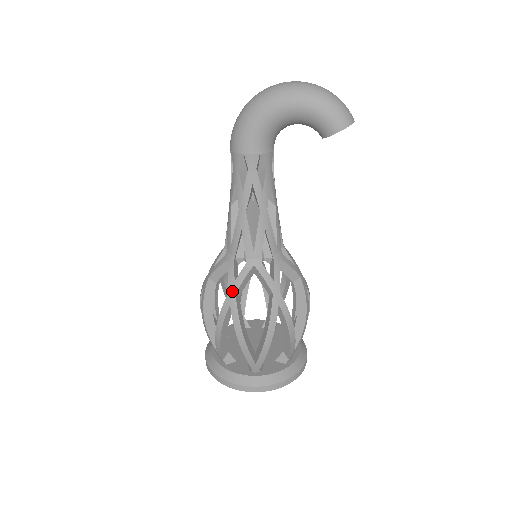
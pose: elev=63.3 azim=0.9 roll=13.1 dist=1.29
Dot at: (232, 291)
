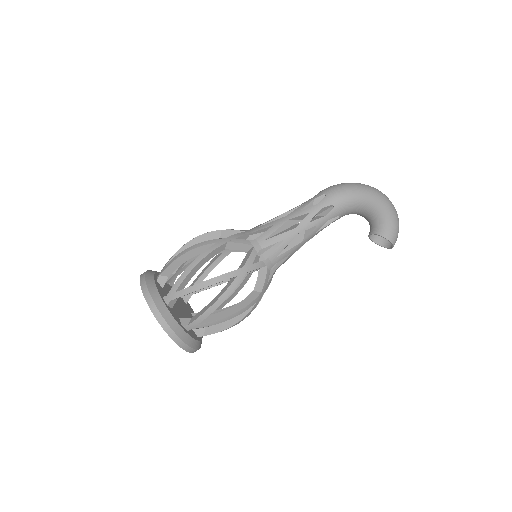
Dot at: (227, 240)
